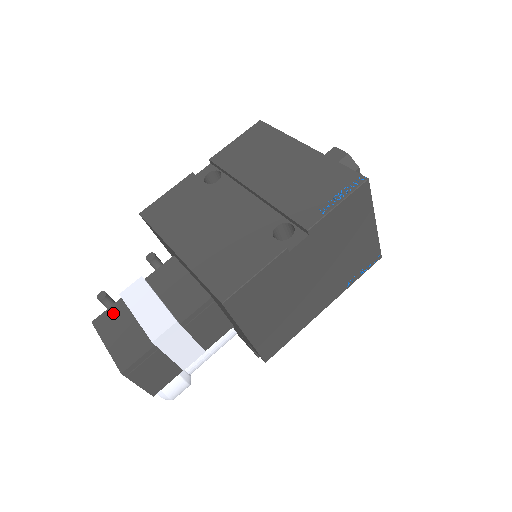
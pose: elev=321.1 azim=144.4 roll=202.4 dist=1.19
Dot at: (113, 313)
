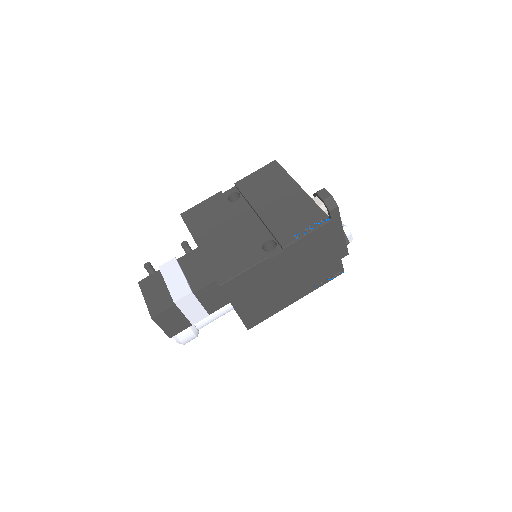
Dot at: (153, 279)
